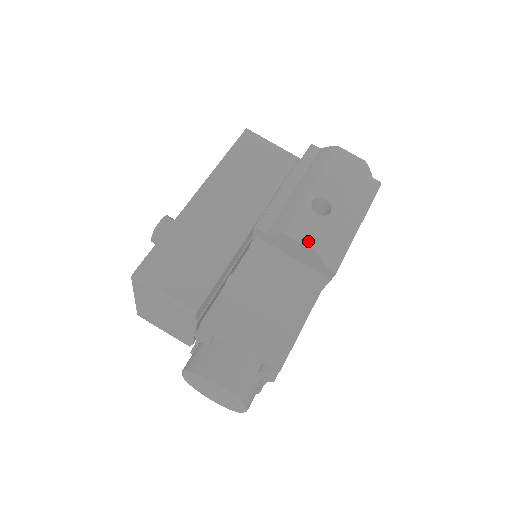
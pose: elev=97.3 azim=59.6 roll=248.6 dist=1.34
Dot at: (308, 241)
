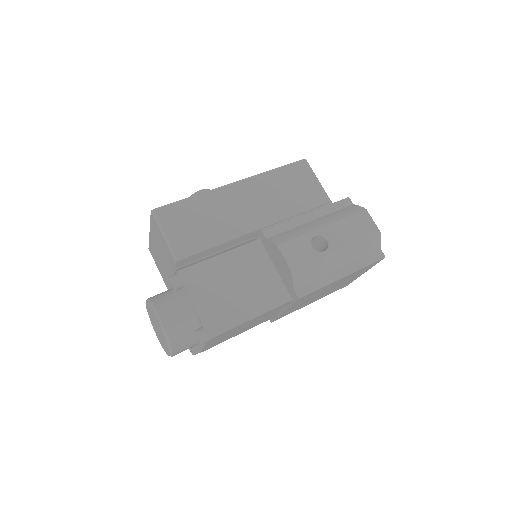
Dot at: (291, 261)
